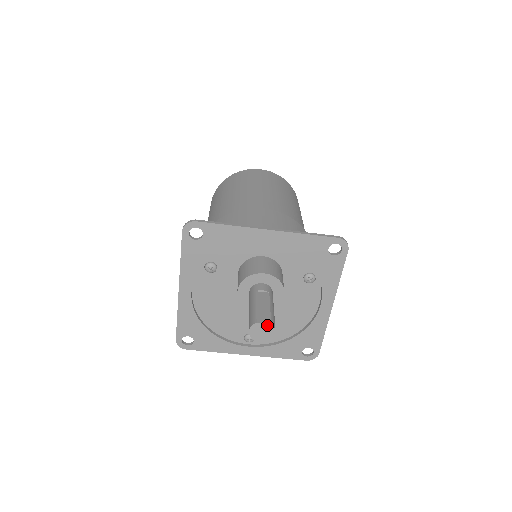
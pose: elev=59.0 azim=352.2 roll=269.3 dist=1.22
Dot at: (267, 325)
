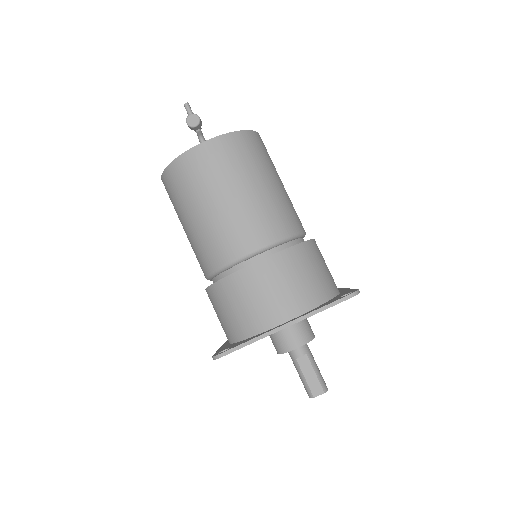
Dot at: occluded
